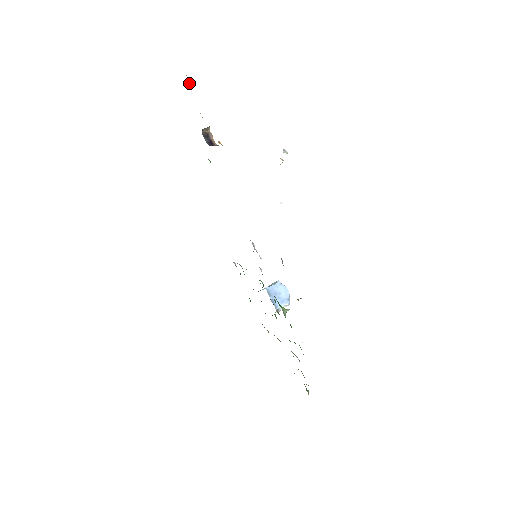
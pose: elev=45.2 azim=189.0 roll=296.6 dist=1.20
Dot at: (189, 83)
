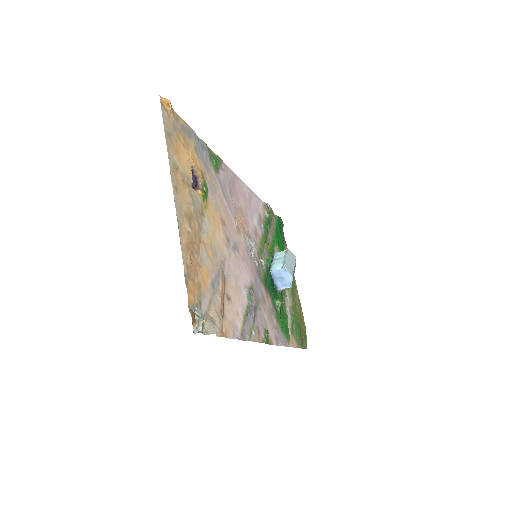
Dot at: (170, 112)
